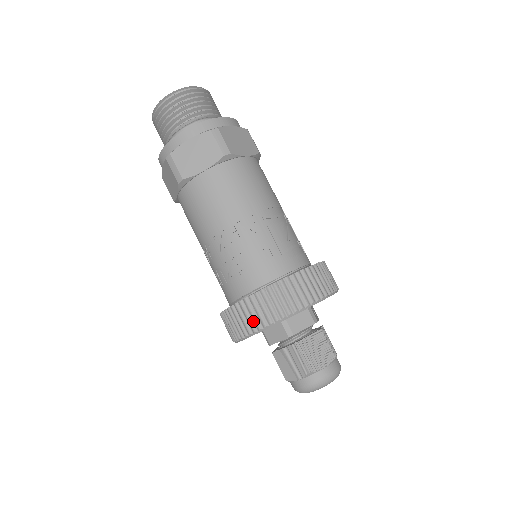
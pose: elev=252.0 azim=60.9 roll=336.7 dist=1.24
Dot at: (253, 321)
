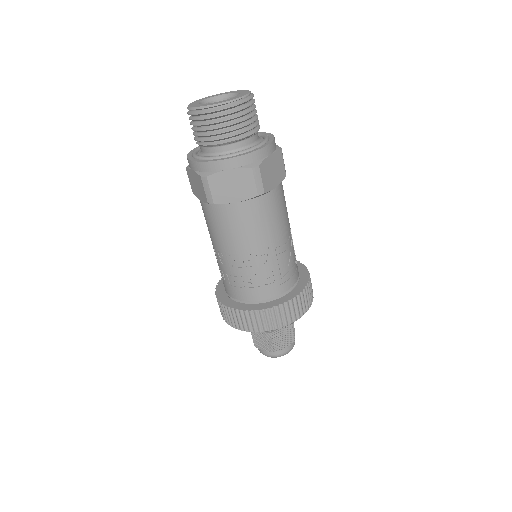
Dot at: (247, 325)
